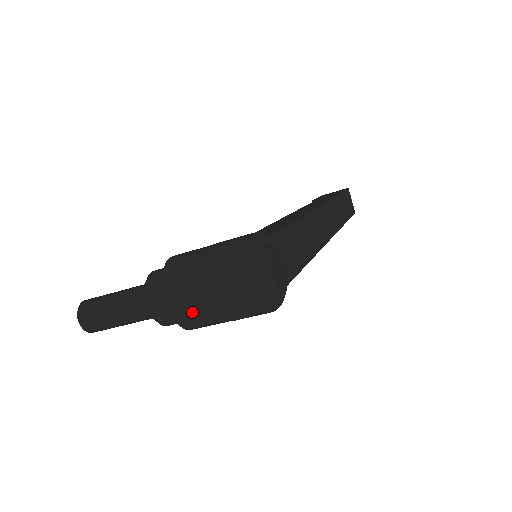
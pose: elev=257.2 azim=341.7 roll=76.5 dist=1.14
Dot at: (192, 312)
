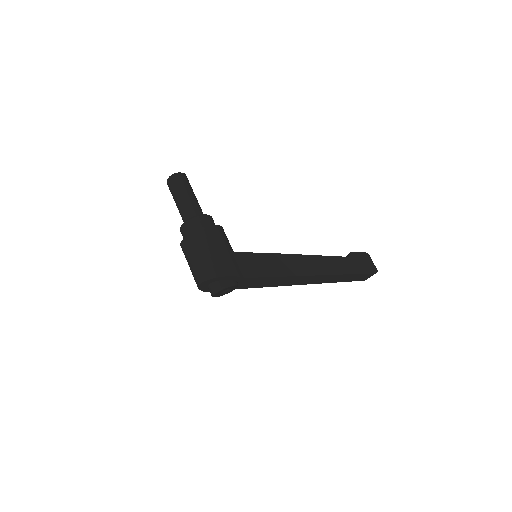
Dot at: (185, 256)
